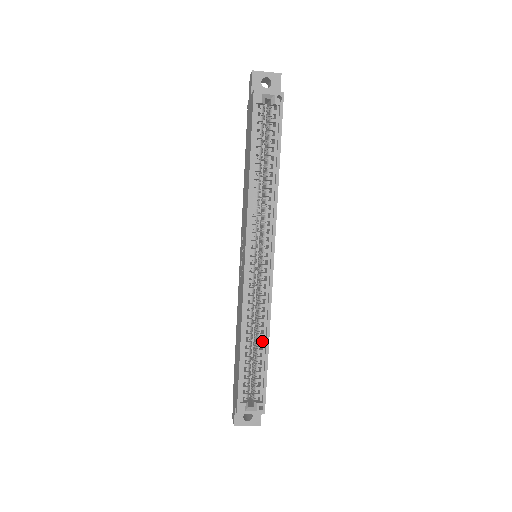
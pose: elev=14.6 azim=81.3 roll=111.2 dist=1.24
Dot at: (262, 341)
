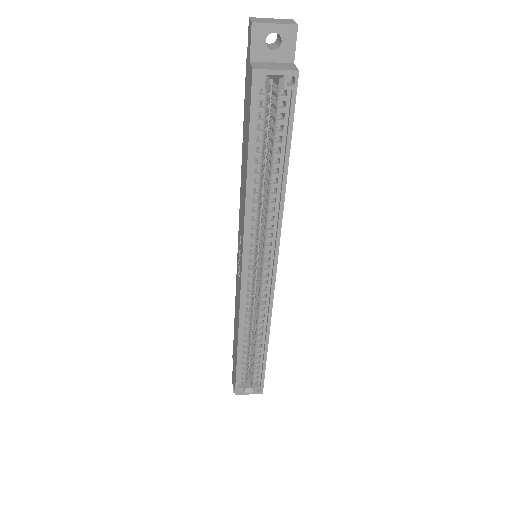
Dot at: (261, 340)
